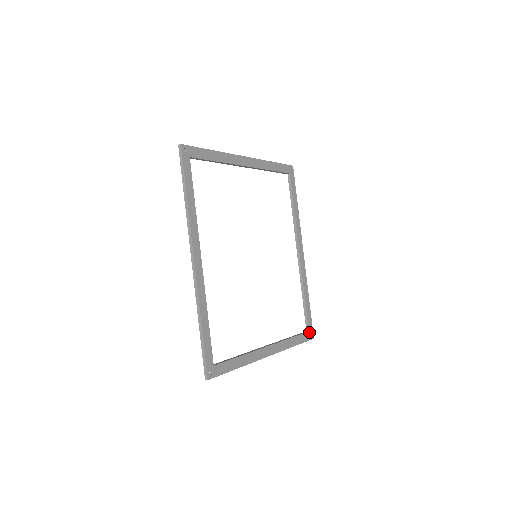
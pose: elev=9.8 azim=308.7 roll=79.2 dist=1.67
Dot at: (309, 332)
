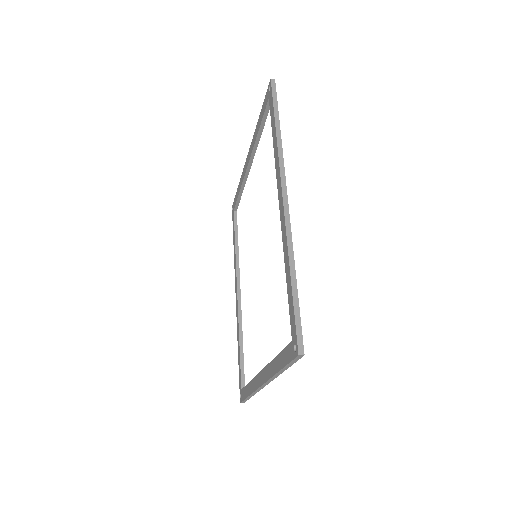
Dot at: occluded
